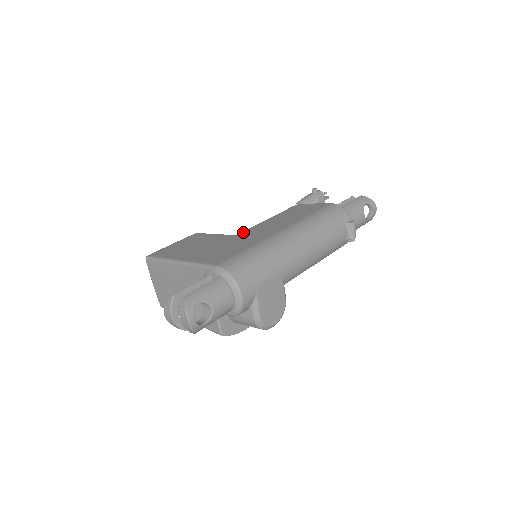
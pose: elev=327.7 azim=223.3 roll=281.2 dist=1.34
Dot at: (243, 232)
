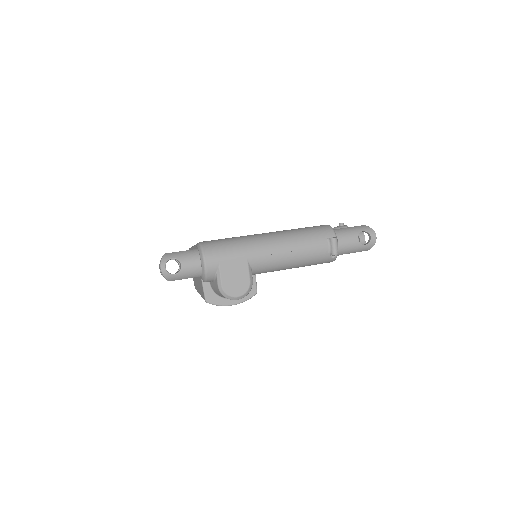
Dot at: occluded
